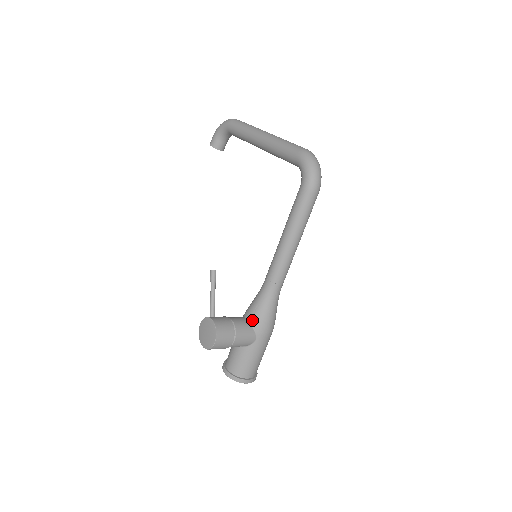
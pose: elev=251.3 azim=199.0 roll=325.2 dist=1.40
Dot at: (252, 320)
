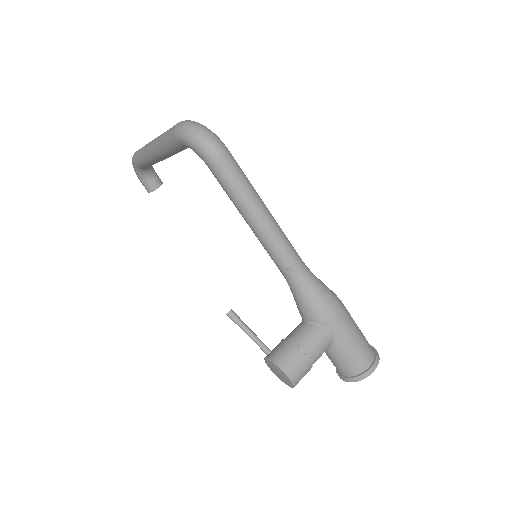
Dot at: (309, 319)
